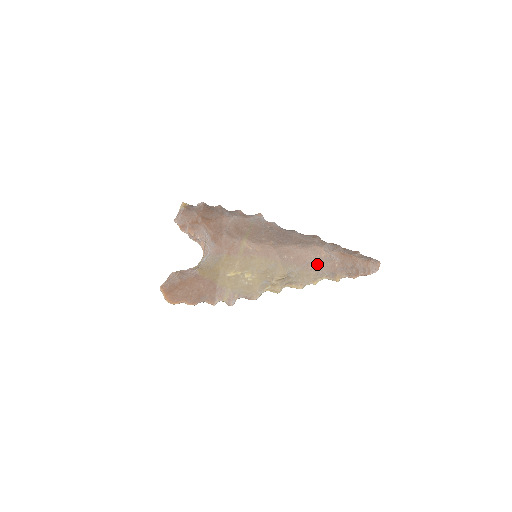
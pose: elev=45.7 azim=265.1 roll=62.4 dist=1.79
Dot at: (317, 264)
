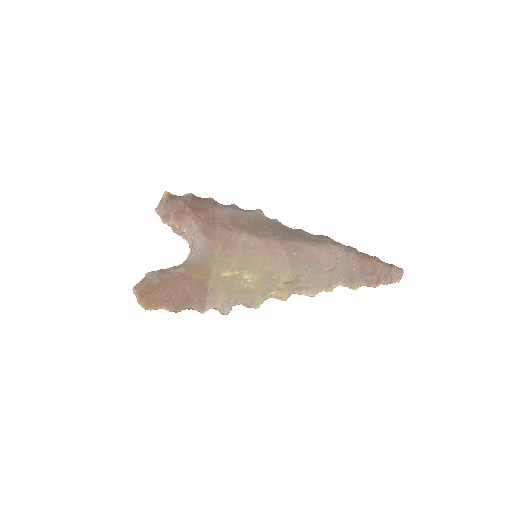
Dot at: (332, 266)
